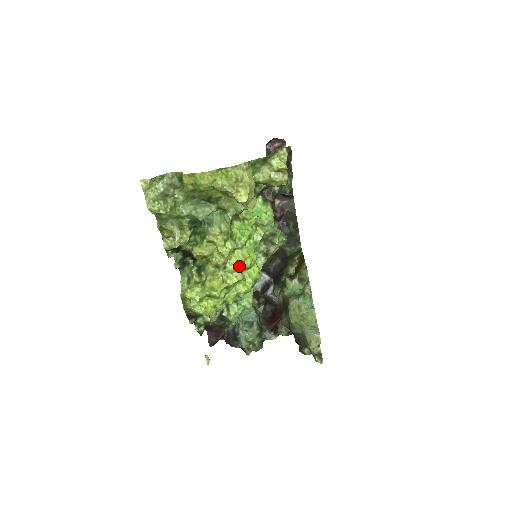
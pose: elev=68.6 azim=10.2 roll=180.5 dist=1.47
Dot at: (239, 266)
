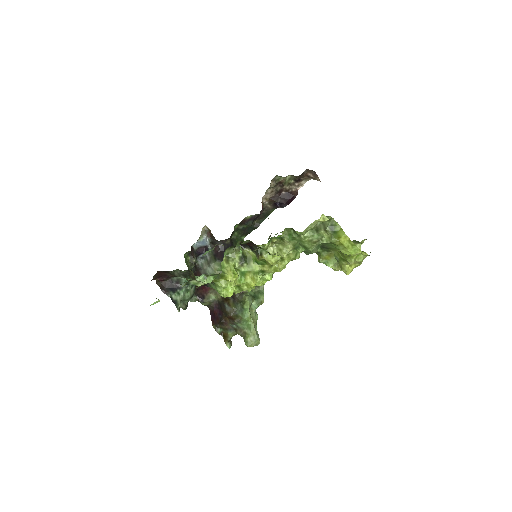
Dot at: (271, 279)
